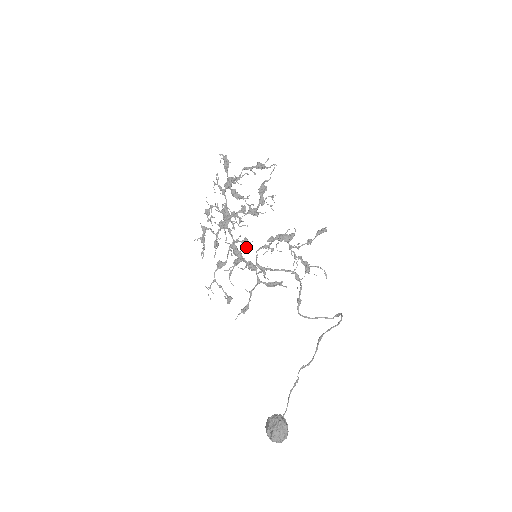
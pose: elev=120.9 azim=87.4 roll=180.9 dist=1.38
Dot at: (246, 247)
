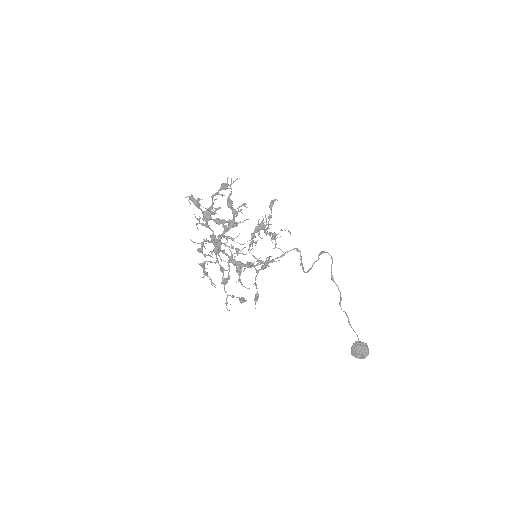
Dot at: occluded
